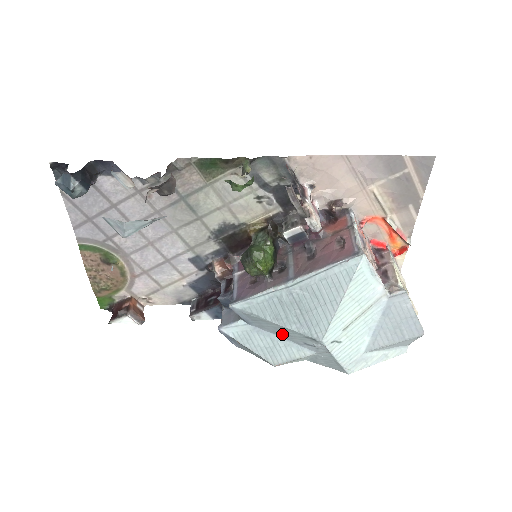
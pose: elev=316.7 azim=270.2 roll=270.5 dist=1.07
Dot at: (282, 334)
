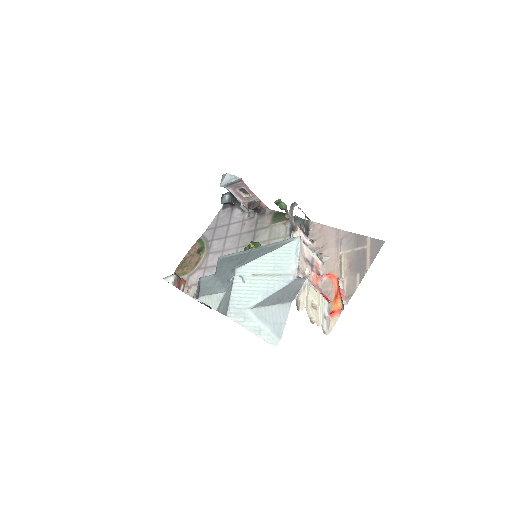
Dot at: (223, 277)
